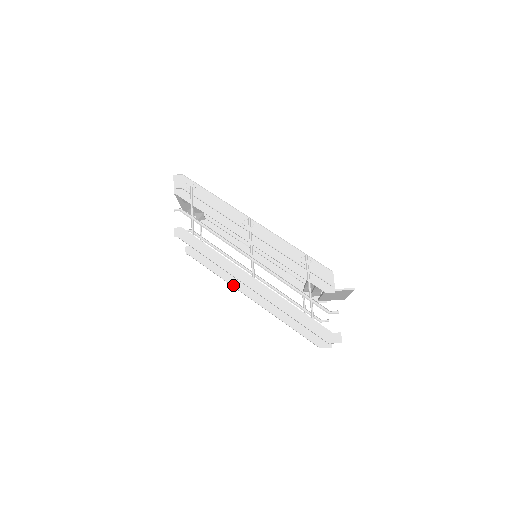
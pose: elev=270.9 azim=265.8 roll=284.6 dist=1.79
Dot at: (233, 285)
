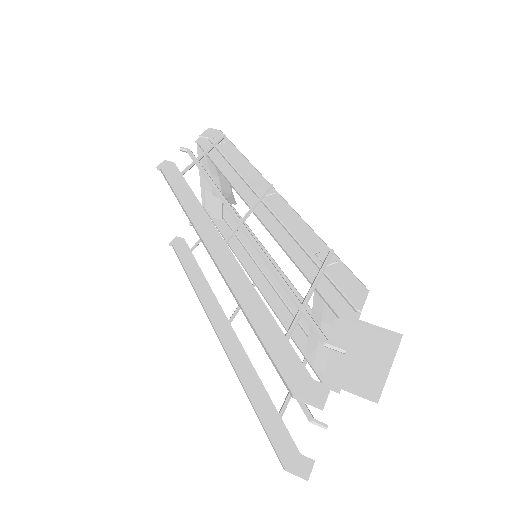
Dot at: (202, 301)
